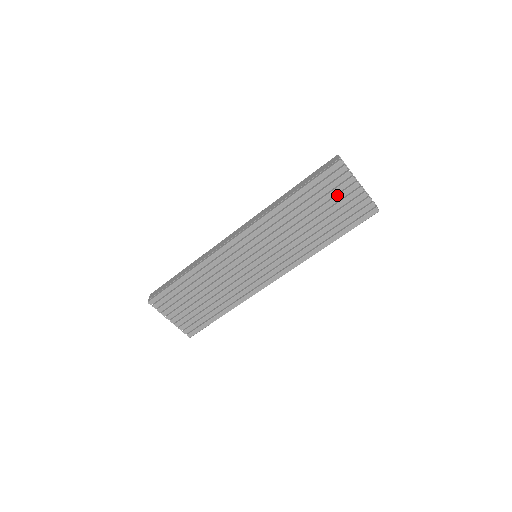
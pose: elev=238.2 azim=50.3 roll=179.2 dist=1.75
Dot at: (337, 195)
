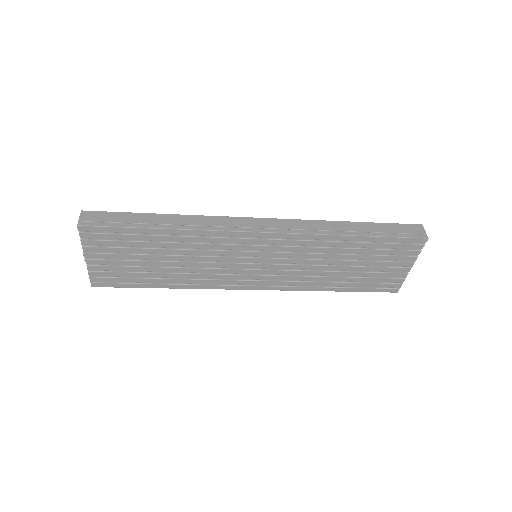
Dot at: (389, 261)
